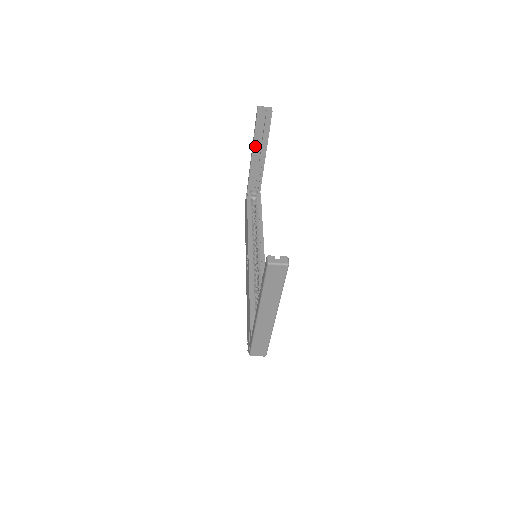
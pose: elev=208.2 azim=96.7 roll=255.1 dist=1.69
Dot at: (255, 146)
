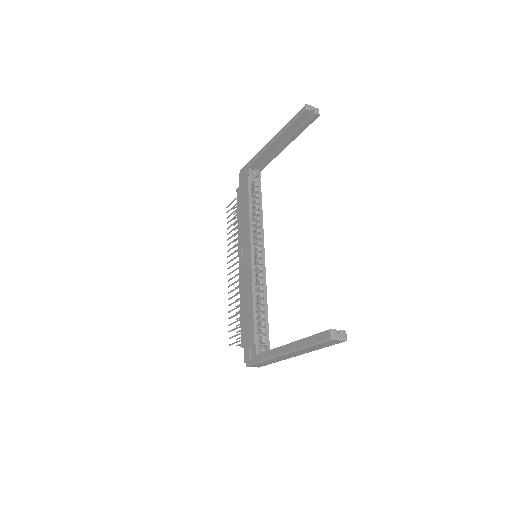
Dot at: (282, 137)
